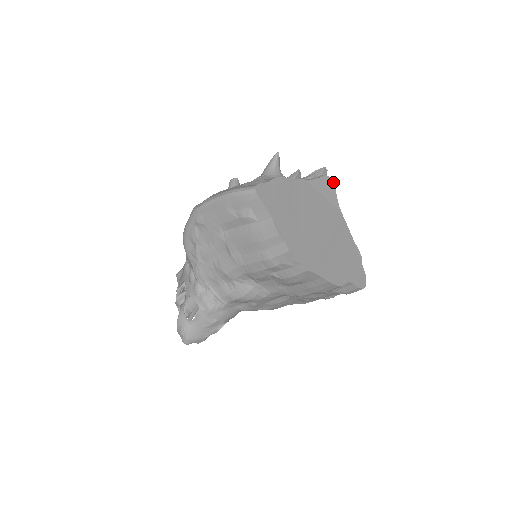
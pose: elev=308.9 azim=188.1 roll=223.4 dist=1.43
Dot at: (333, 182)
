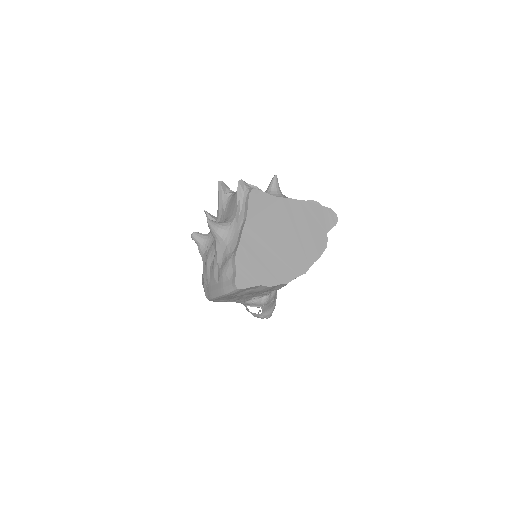
Dot at: (256, 189)
